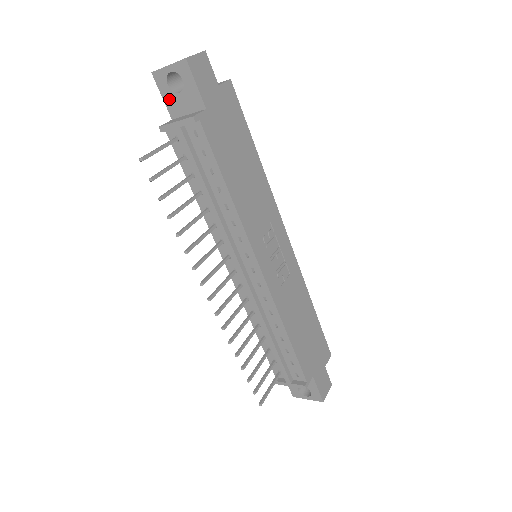
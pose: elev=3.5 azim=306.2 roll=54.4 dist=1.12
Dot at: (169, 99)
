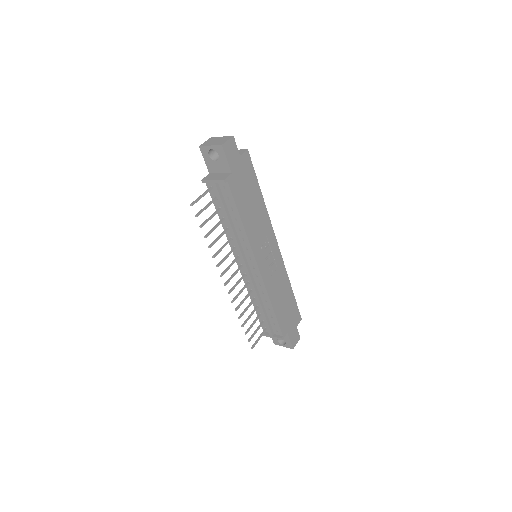
Dot at: (209, 162)
